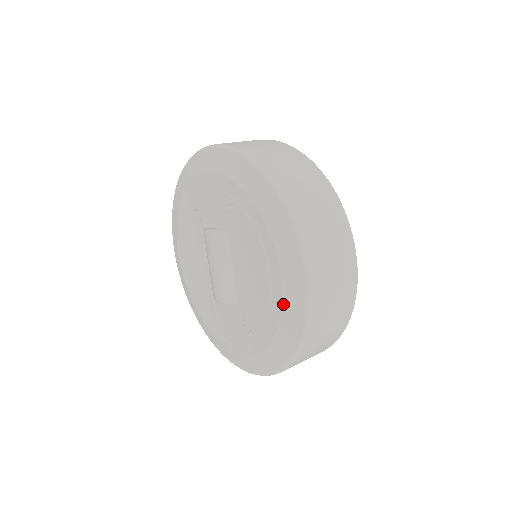
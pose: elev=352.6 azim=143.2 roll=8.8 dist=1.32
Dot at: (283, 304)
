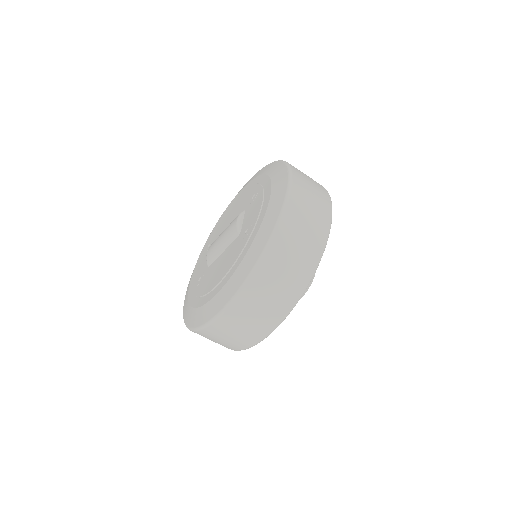
Dot at: (203, 306)
